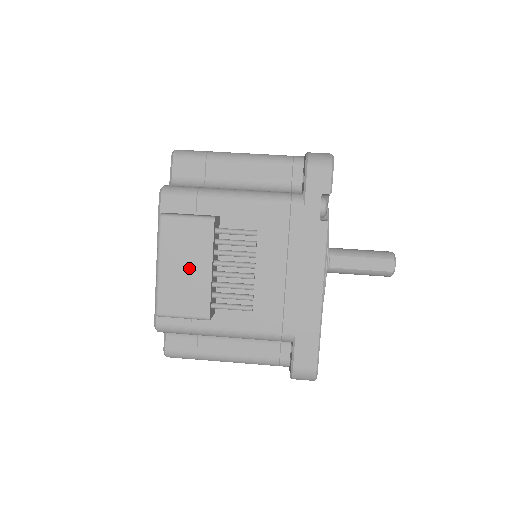
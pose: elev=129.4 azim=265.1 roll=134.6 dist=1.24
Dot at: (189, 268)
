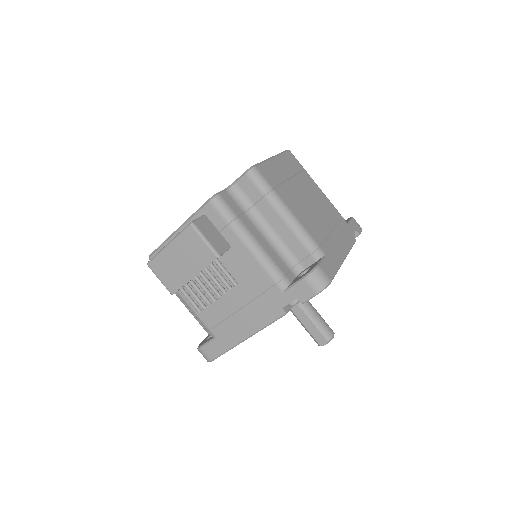
Dot at: (183, 264)
